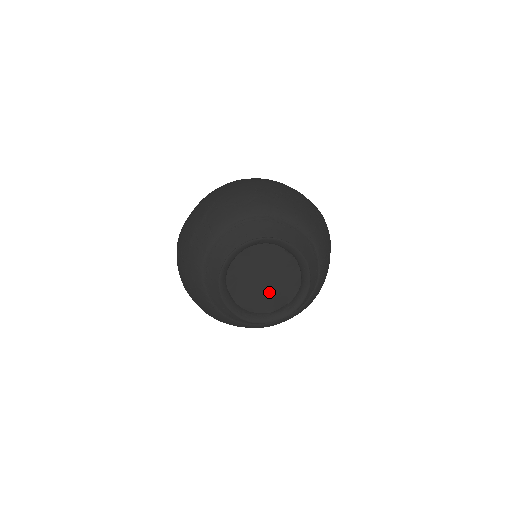
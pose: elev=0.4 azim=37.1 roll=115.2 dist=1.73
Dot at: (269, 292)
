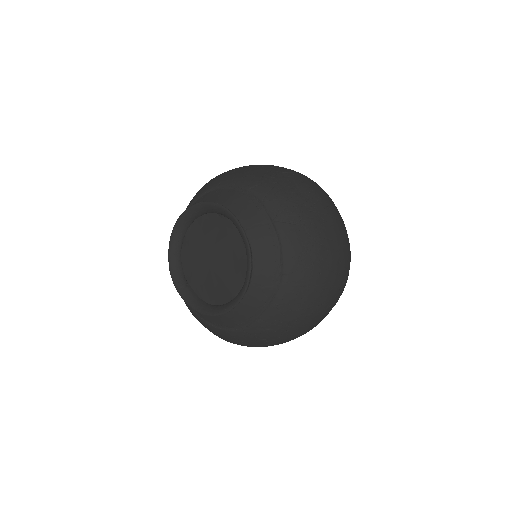
Dot at: (224, 273)
